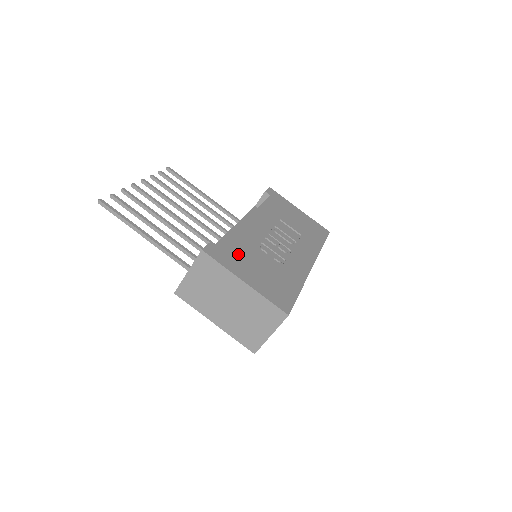
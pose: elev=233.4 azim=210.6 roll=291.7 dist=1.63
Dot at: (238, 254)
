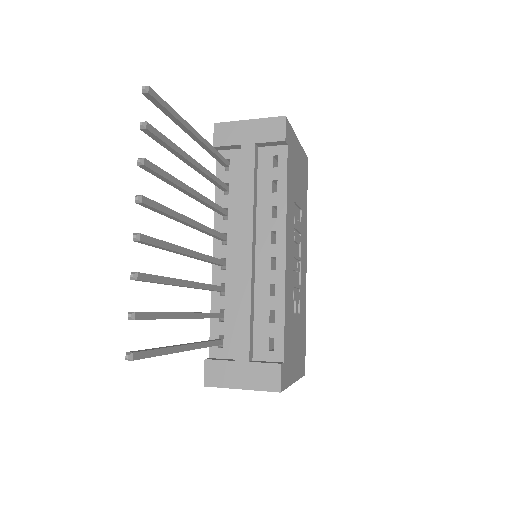
Dot at: (290, 346)
